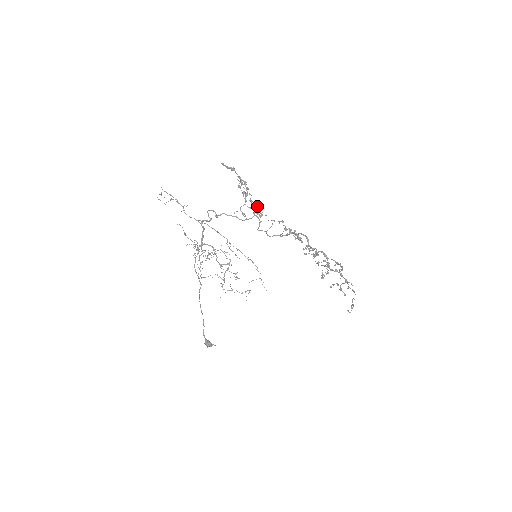
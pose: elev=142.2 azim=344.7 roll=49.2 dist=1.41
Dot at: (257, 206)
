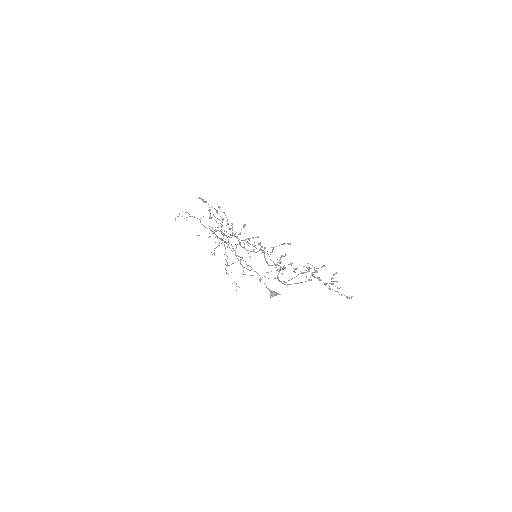
Dot at: (232, 229)
